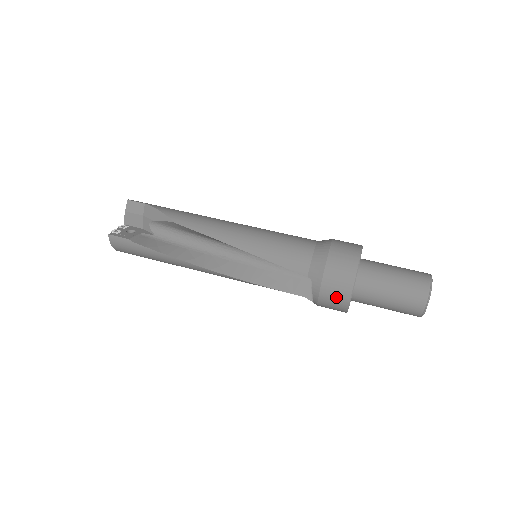
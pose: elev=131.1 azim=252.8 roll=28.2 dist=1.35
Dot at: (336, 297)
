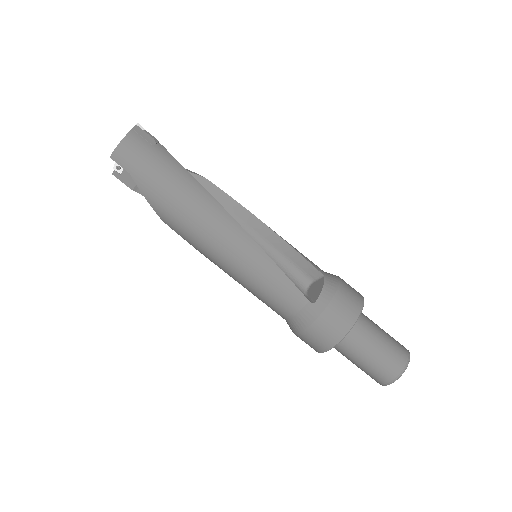
Dot at: occluded
